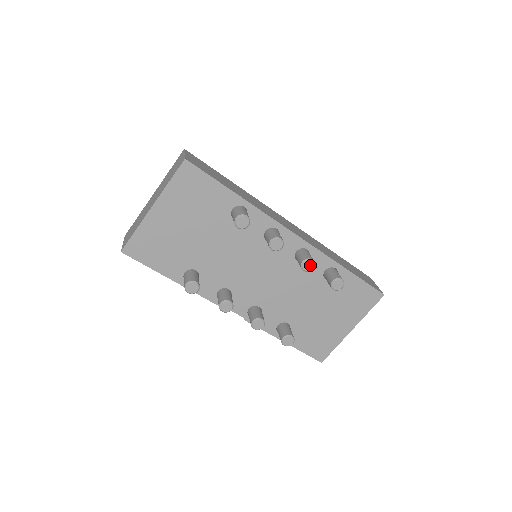
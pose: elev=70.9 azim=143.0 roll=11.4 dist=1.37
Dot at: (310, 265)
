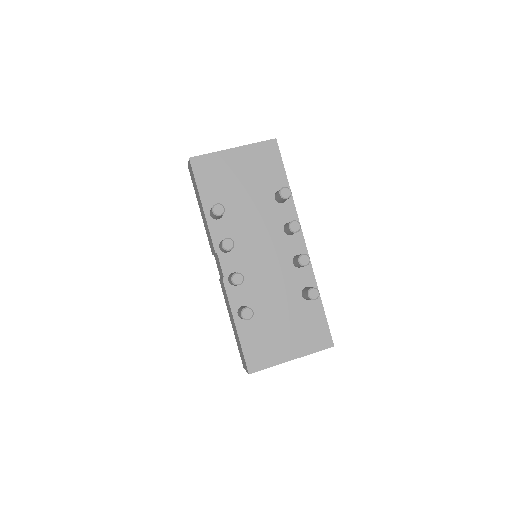
Dot at: (306, 261)
